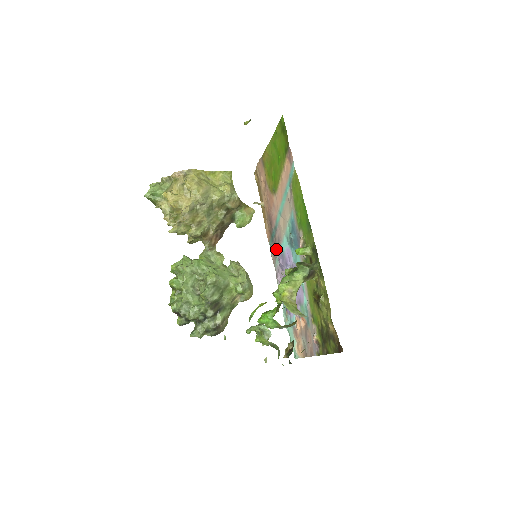
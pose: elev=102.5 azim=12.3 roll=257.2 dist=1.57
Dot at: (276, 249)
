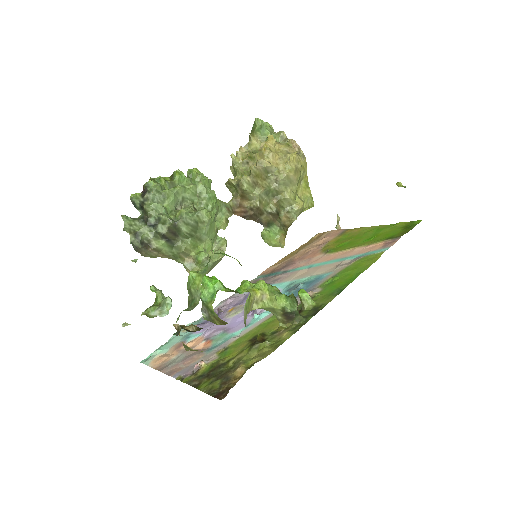
Dot at: occluded
